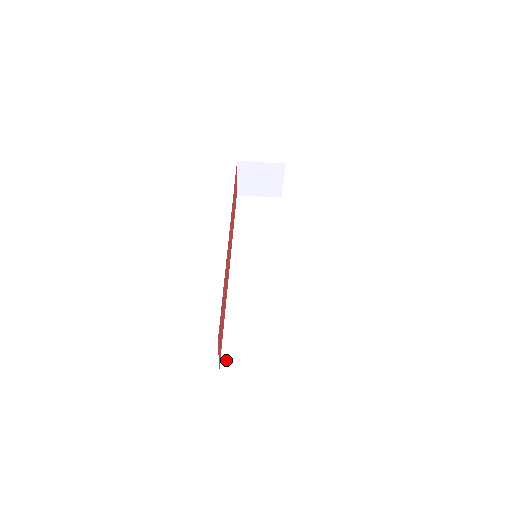
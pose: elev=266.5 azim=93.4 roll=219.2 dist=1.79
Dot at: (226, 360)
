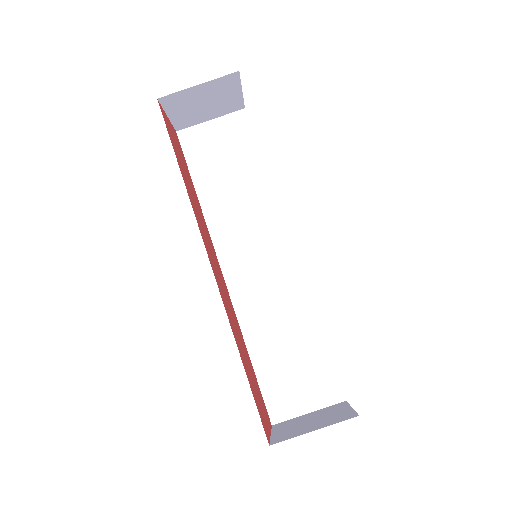
Dot at: (274, 408)
